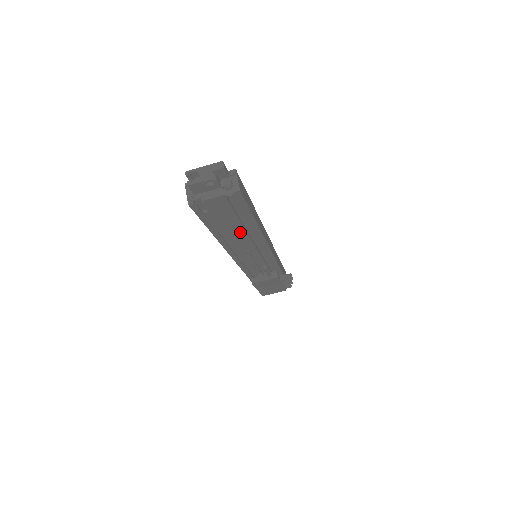
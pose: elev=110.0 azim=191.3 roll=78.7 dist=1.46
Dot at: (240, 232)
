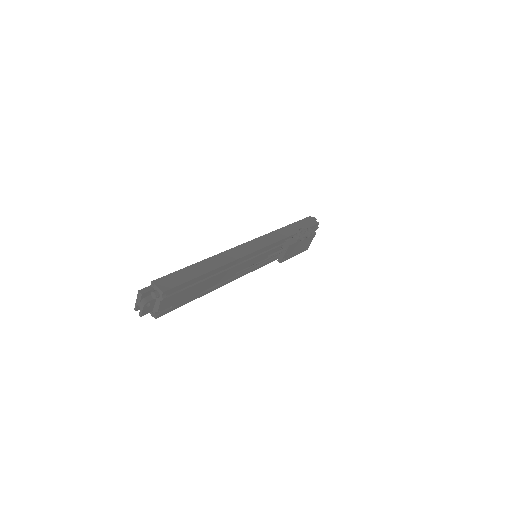
Dot at: (211, 280)
